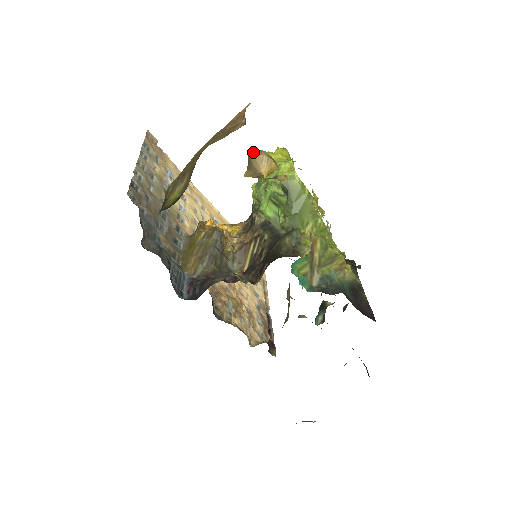
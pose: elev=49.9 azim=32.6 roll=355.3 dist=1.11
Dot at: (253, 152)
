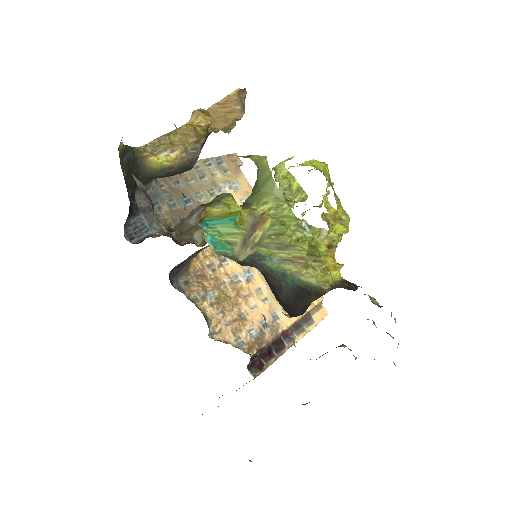
Dot at: (195, 110)
